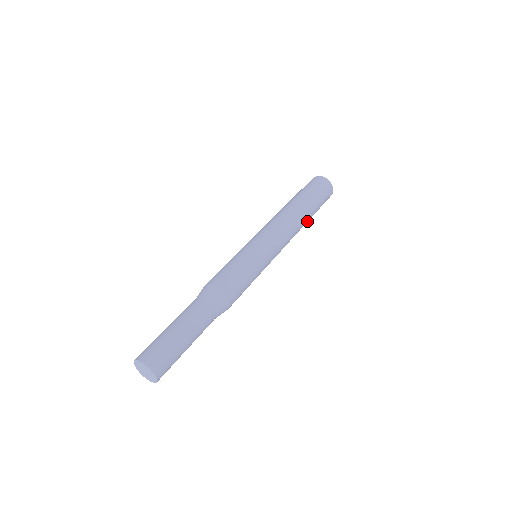
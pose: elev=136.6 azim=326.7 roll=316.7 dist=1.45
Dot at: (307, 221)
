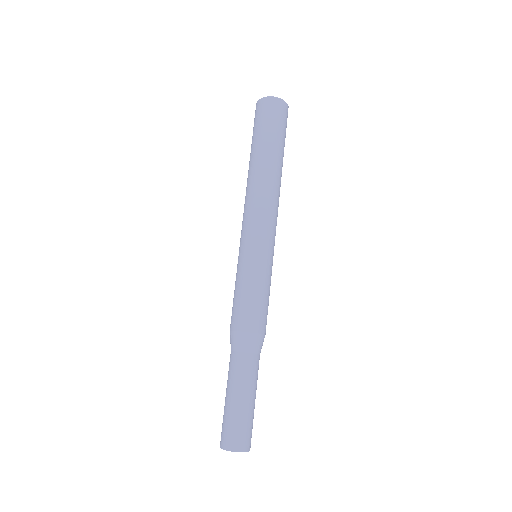
Dot at: occluded
